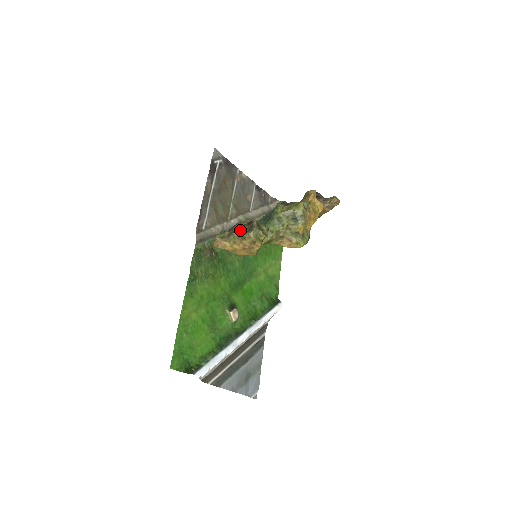
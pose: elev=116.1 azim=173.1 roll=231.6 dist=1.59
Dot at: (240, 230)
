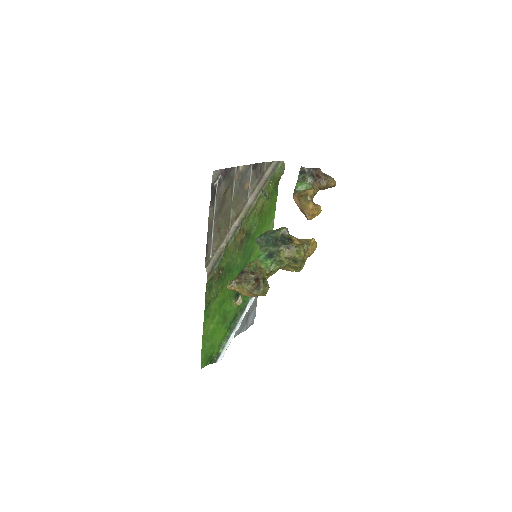
Dot at: (248, 284)
